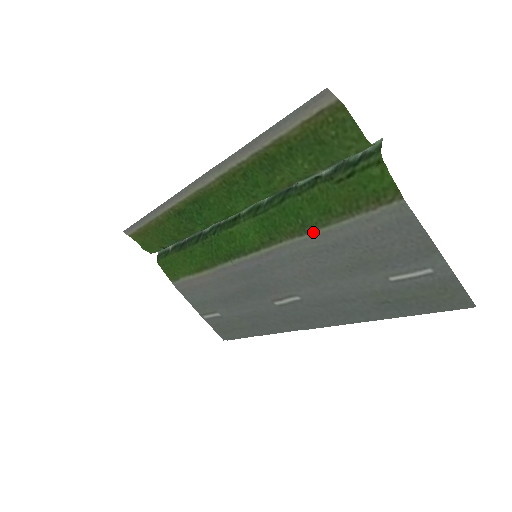
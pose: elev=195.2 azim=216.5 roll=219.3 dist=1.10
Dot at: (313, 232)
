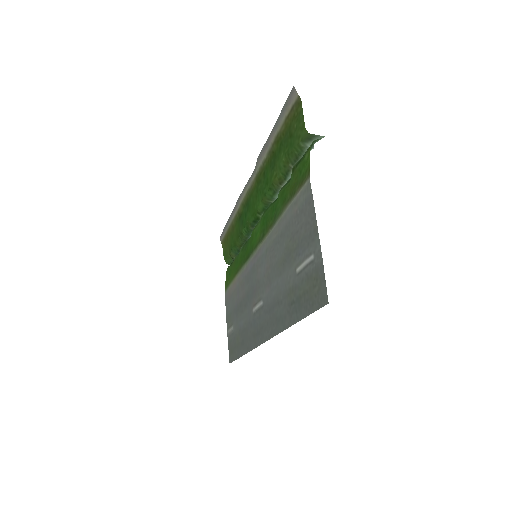
Dot at: (276, 222)
